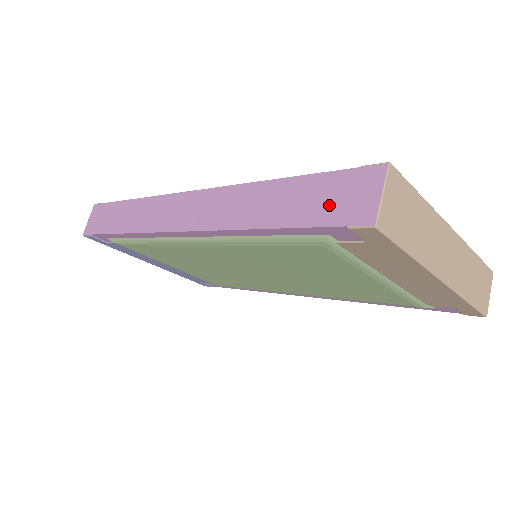
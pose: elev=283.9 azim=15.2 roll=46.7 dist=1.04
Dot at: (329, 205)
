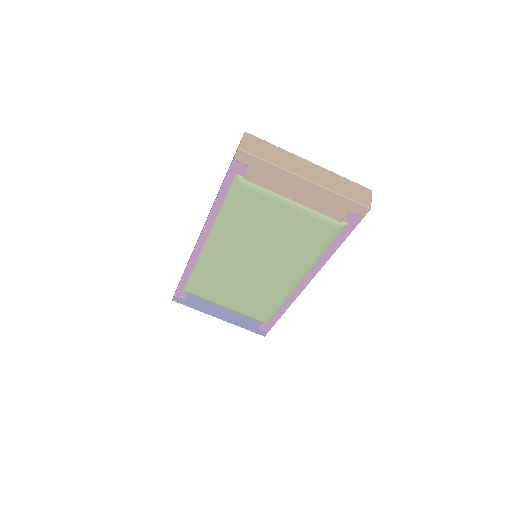
Dot at: occluded
